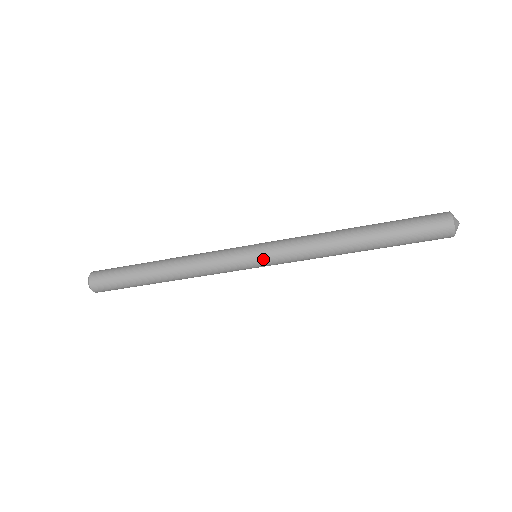
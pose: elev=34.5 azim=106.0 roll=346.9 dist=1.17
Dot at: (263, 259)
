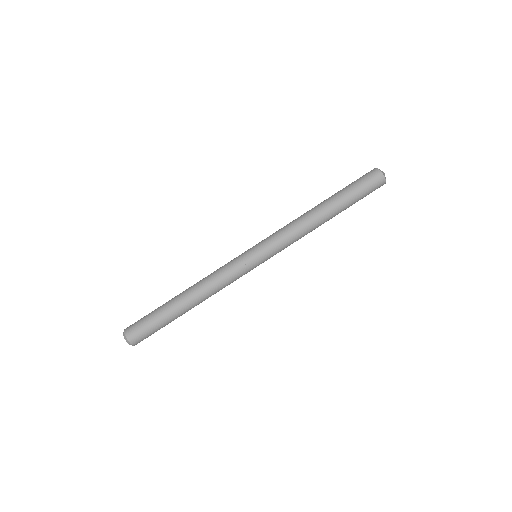
Dot at: (264, 255)
